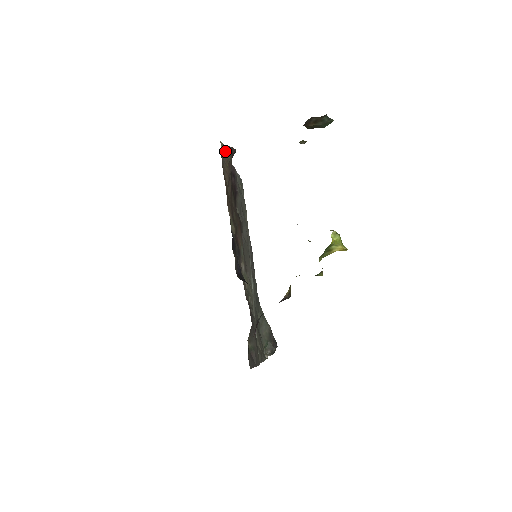
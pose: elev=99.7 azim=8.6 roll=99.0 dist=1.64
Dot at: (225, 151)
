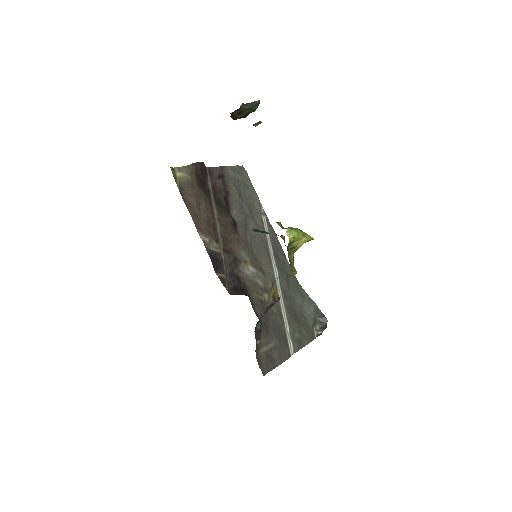
Dot at: (183, 174)
